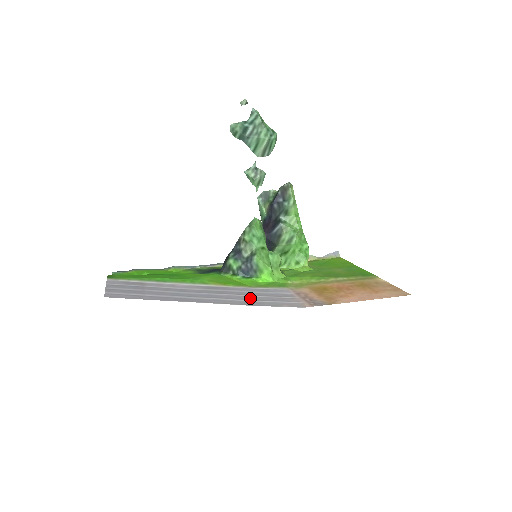
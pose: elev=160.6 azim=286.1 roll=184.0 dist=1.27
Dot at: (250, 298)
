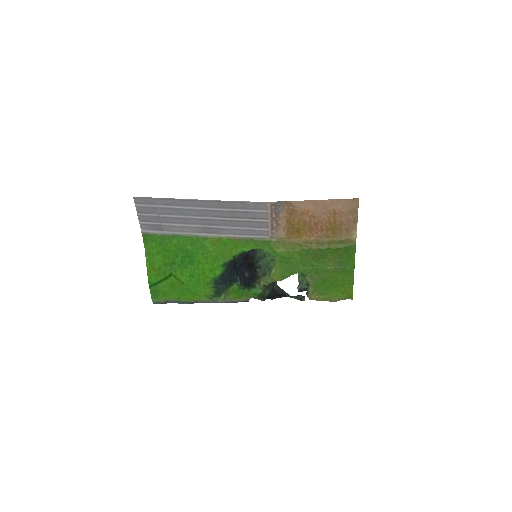
Dot at: (229, 215)
